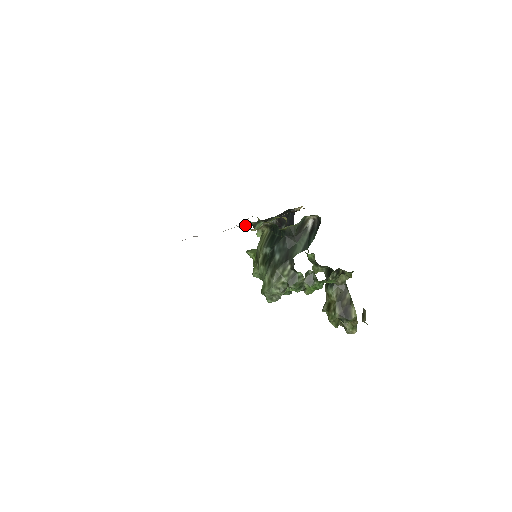
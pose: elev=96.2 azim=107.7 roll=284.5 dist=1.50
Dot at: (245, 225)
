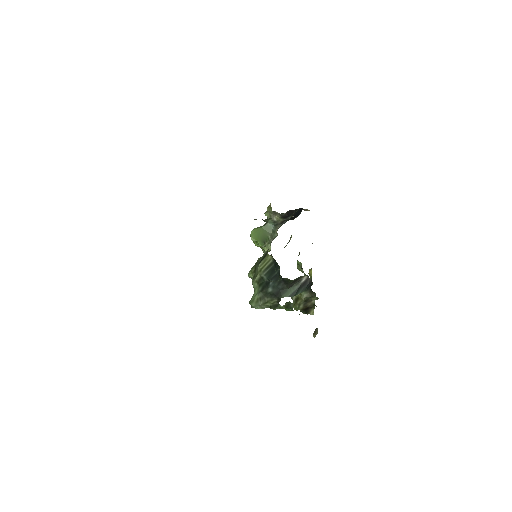
Dot at: occluded
